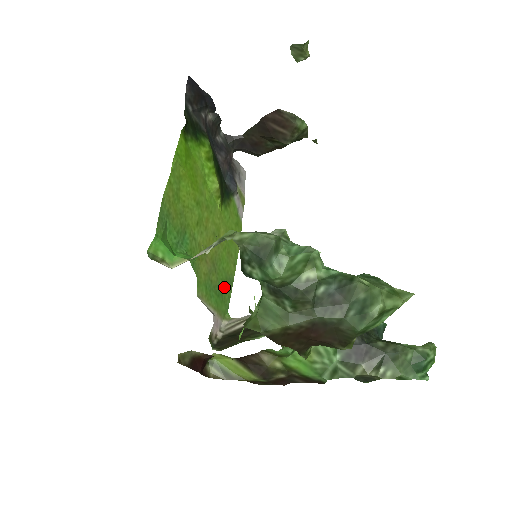
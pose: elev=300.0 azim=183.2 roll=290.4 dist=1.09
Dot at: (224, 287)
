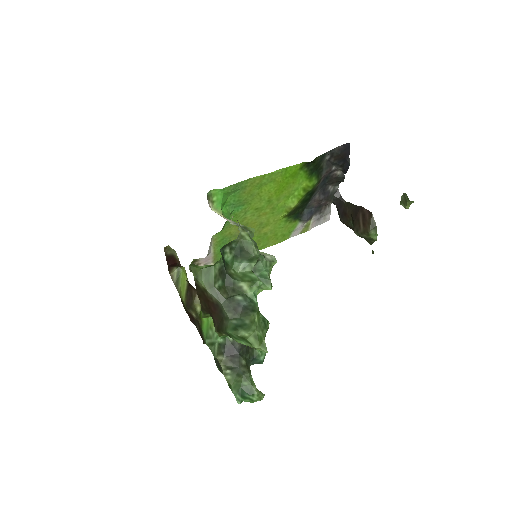
Dot at: occluded
